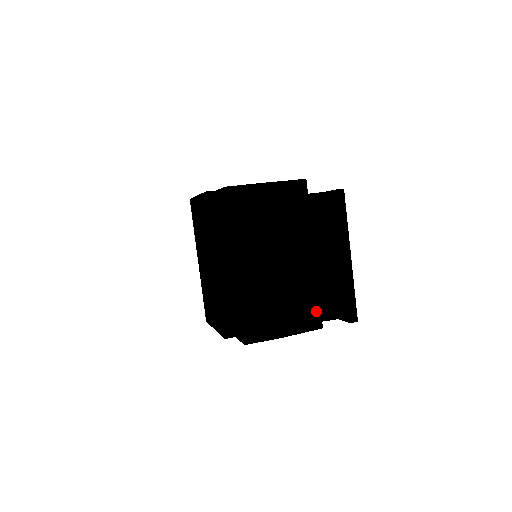
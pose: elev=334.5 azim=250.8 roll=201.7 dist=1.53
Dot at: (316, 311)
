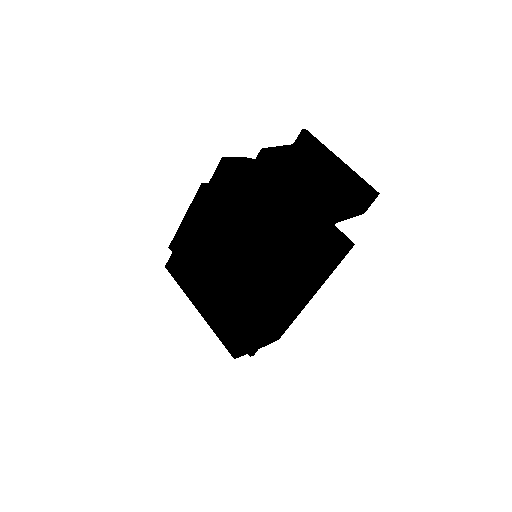
Dot at: (346, 206)
